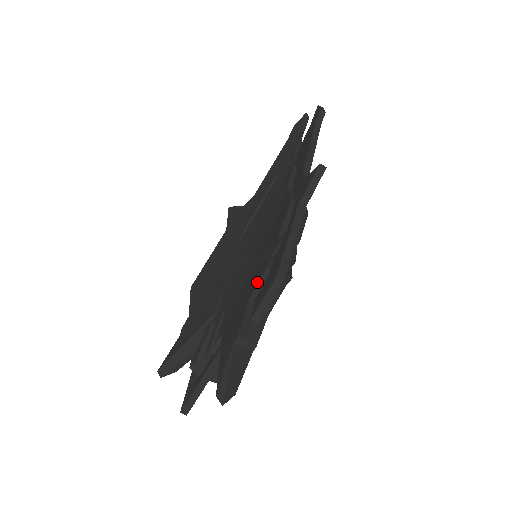
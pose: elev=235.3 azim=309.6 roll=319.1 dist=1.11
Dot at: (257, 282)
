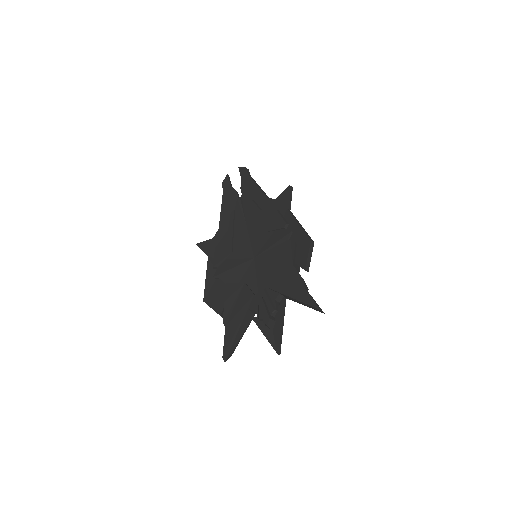
Dot at: (293, 253)
